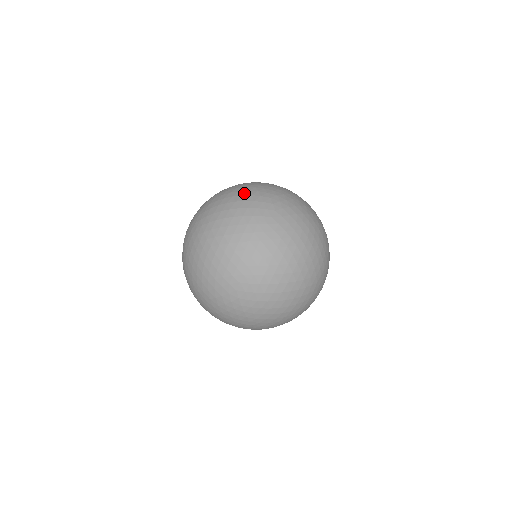
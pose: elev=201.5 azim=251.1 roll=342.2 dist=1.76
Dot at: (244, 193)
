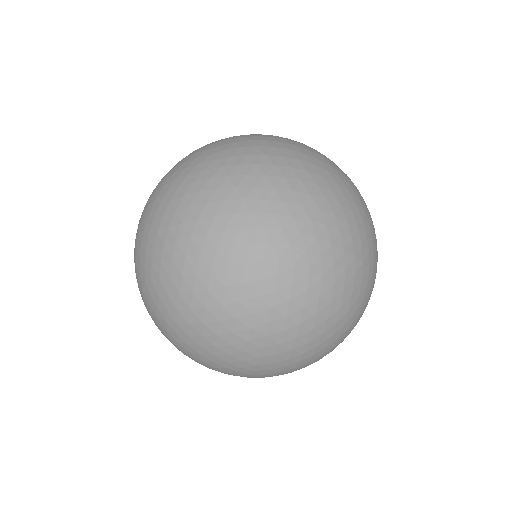
Dot at: occluded
